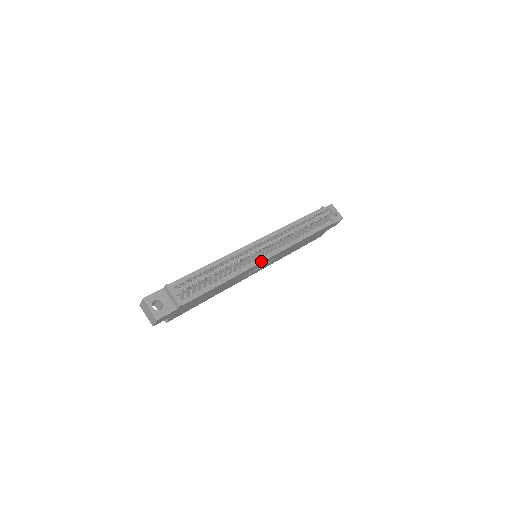
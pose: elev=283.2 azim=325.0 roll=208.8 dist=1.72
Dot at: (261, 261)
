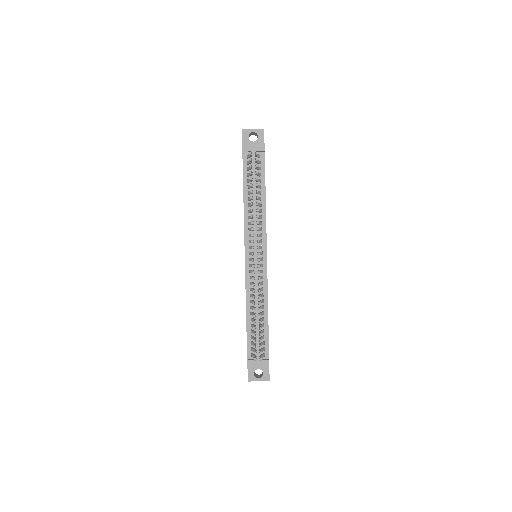
Dot at: (266, 264)
